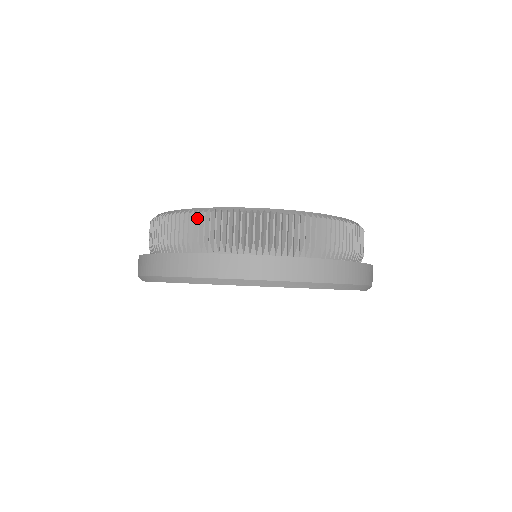
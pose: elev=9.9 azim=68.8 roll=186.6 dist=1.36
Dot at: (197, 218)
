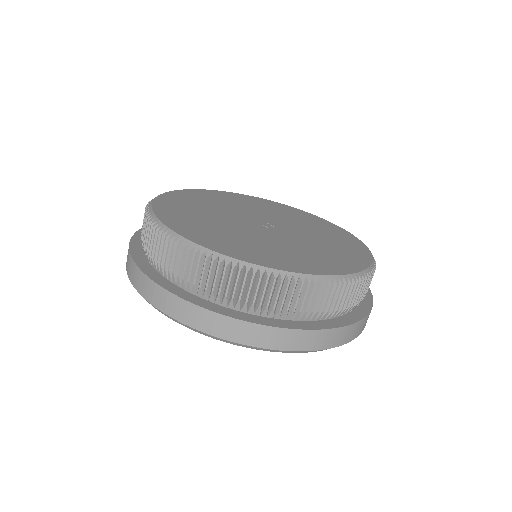
Dot at: (234, 272)
